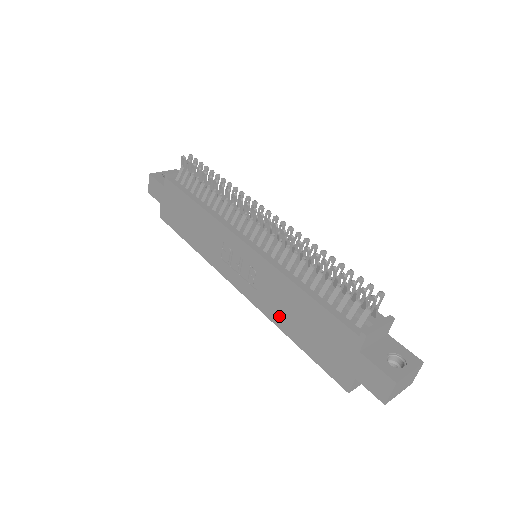
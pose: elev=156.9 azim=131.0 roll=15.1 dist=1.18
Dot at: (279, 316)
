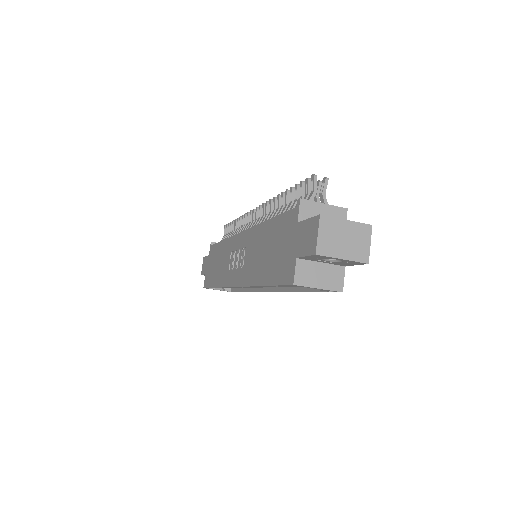
Dot at: (254, 272)
